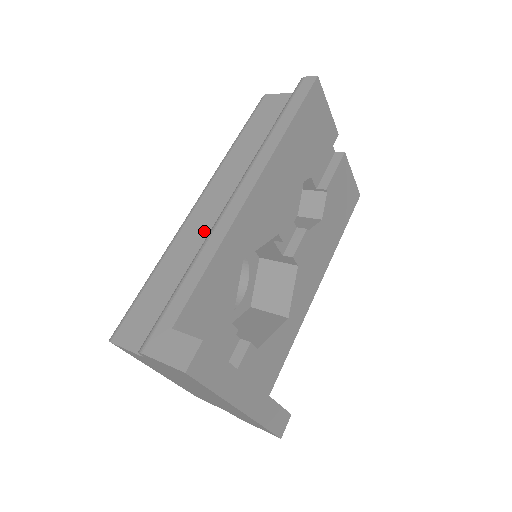
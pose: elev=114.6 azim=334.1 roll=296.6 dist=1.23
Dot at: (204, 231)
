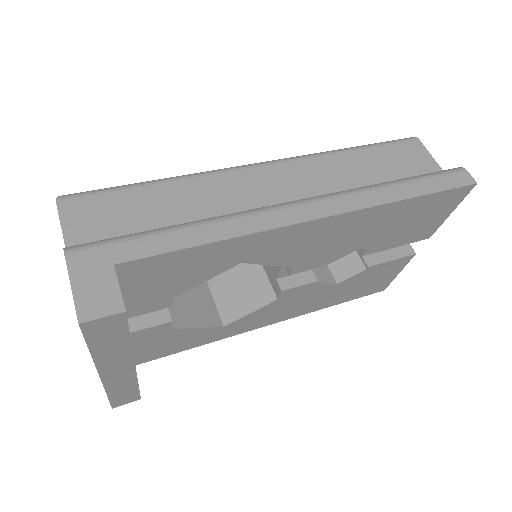
Dot at: (239, 199)
